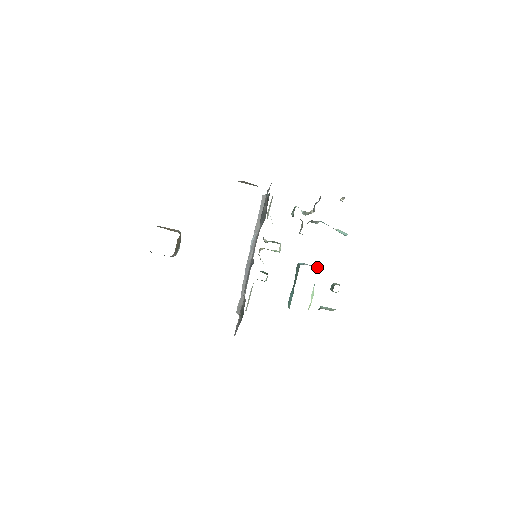
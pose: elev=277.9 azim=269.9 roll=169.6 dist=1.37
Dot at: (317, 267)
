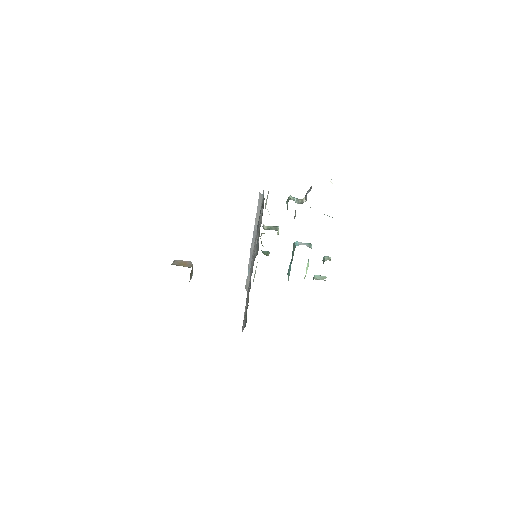
Dot at: (310, 245)
